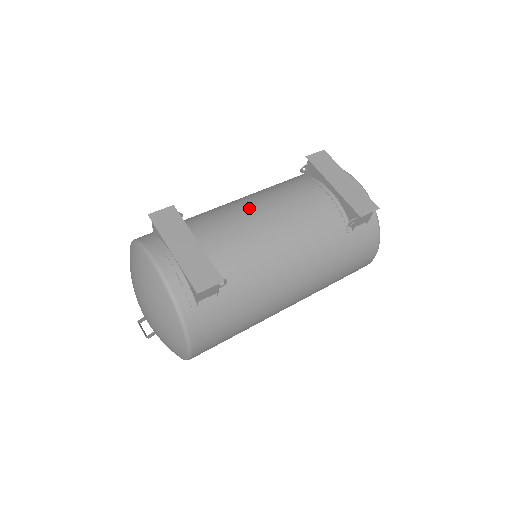
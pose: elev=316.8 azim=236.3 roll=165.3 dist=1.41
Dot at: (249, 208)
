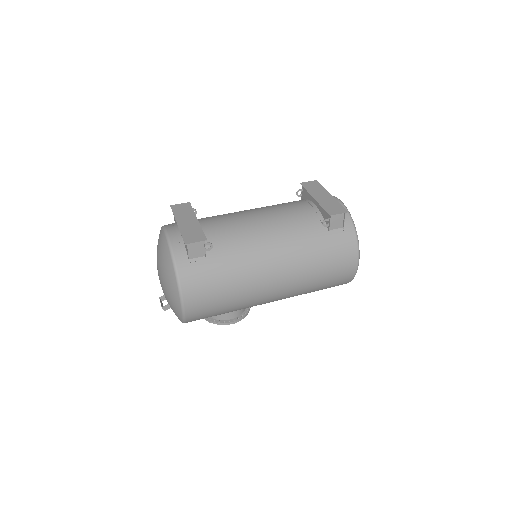
Dot at: (247, 211)
